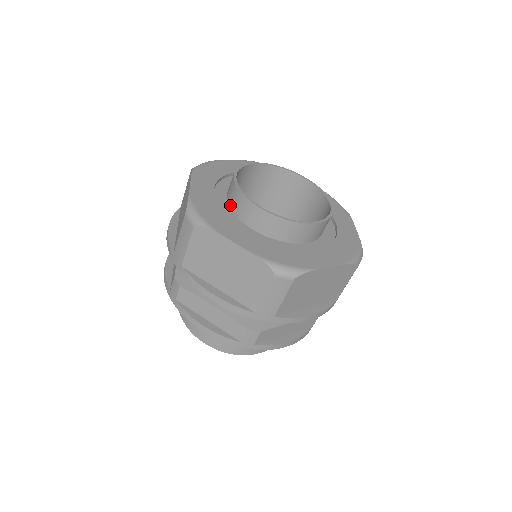
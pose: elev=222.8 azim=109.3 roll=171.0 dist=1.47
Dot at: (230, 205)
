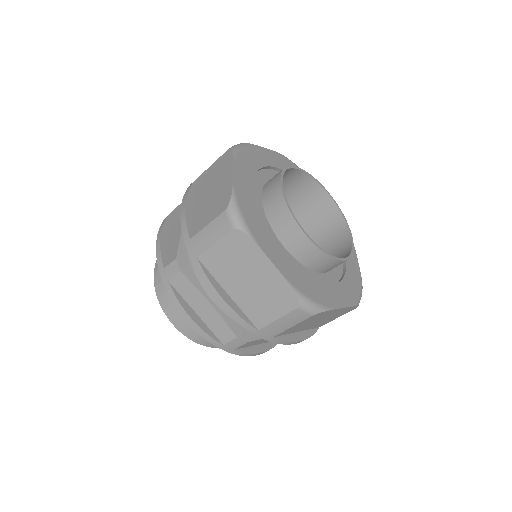
Dot at: (266, 210)
